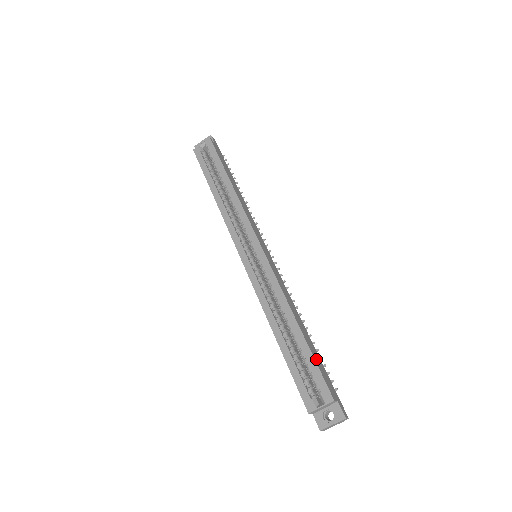
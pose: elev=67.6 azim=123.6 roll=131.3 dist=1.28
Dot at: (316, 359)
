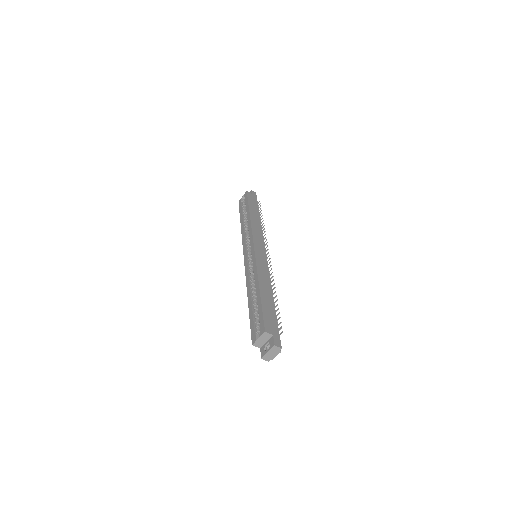
Dot at: (266, 309)
